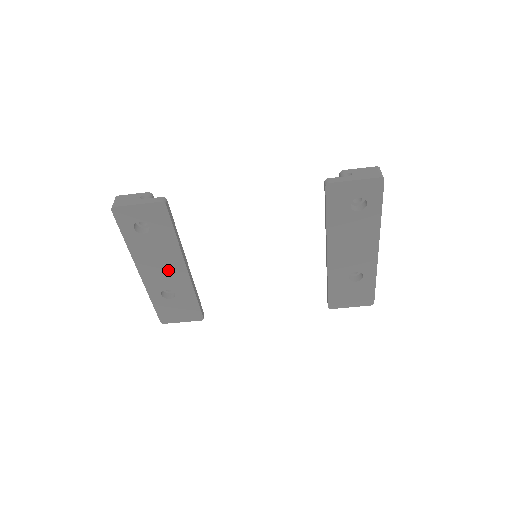
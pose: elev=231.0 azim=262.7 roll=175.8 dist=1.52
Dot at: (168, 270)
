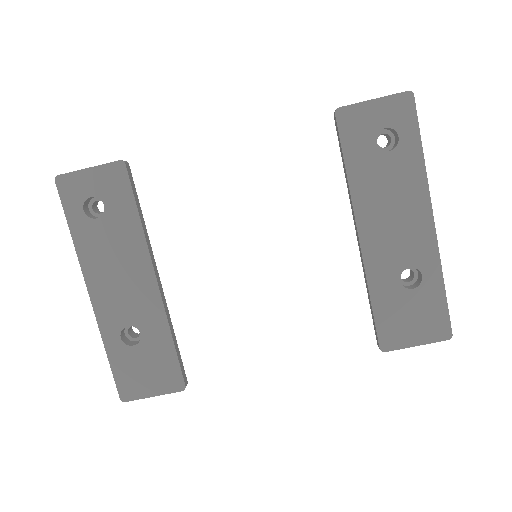
Dot at: (130, 286)
